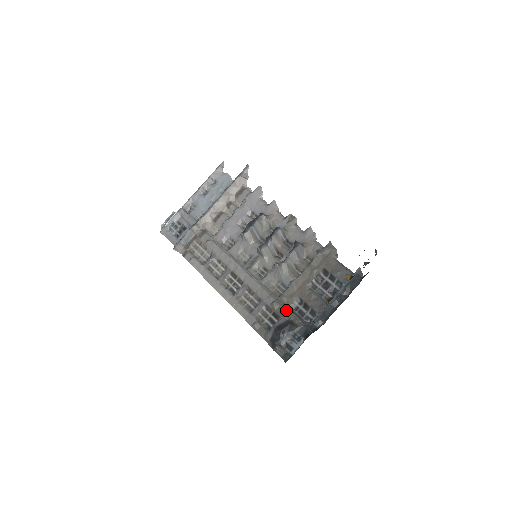
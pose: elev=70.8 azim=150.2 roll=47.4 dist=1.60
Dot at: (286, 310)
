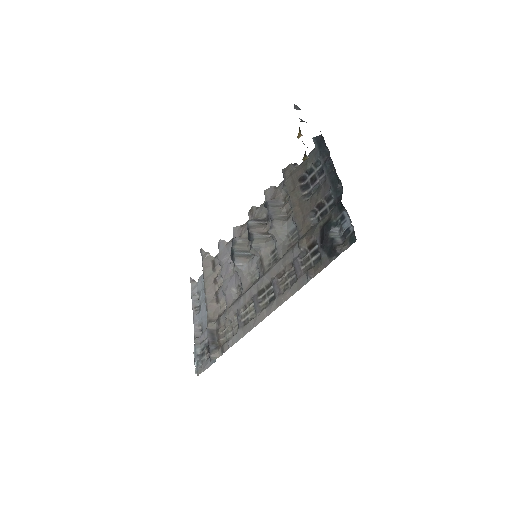
Dot at: (312, 230)
